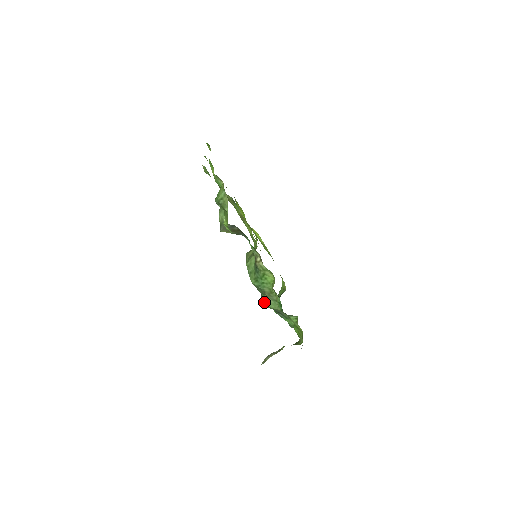
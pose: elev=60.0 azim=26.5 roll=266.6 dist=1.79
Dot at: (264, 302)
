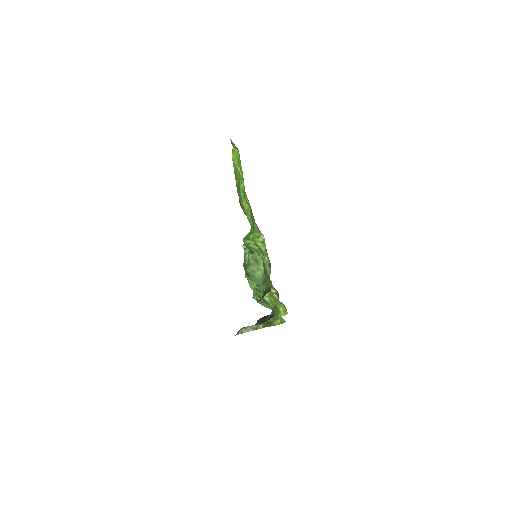
Dot at: (257, 301)
